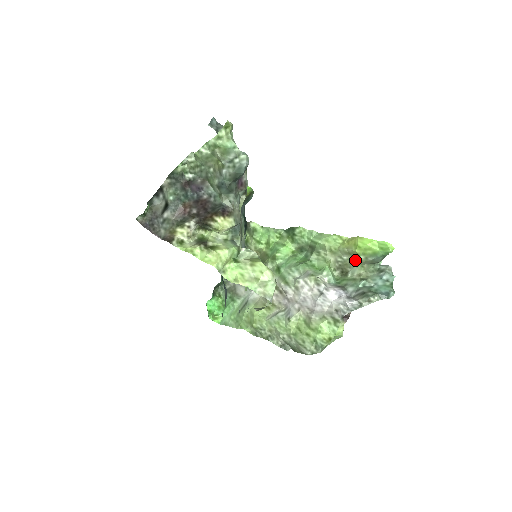
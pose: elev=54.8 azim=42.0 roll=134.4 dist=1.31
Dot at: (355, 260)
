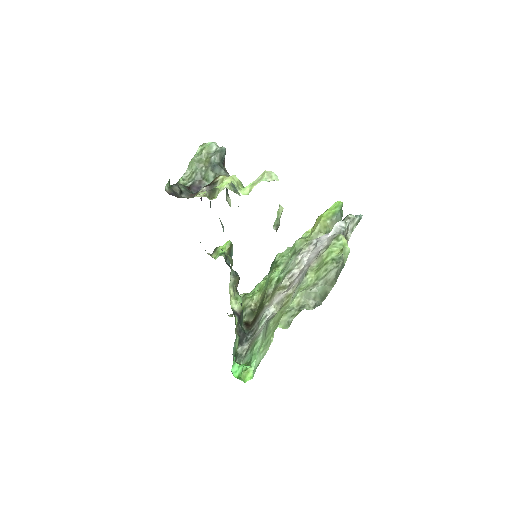
Dot at: (326, 232)
